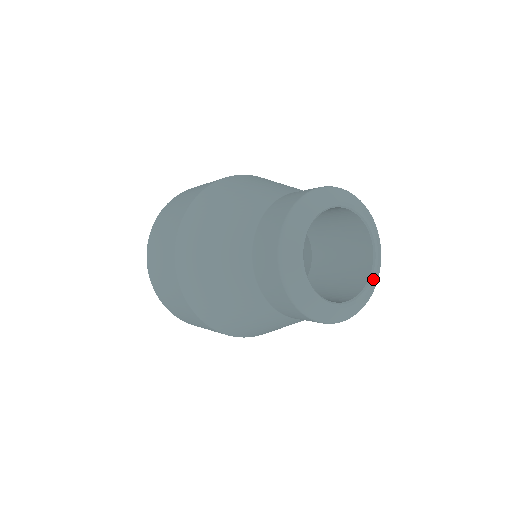
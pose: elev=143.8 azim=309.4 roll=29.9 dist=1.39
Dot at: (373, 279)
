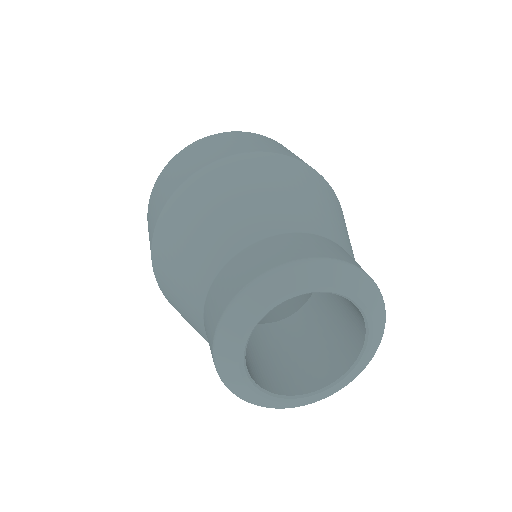
Dot at: (336, 387)
